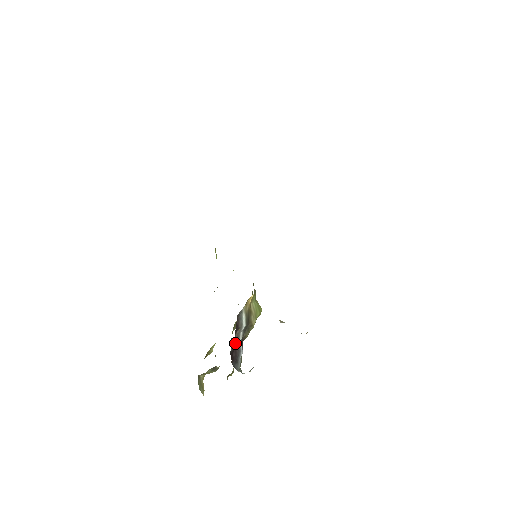
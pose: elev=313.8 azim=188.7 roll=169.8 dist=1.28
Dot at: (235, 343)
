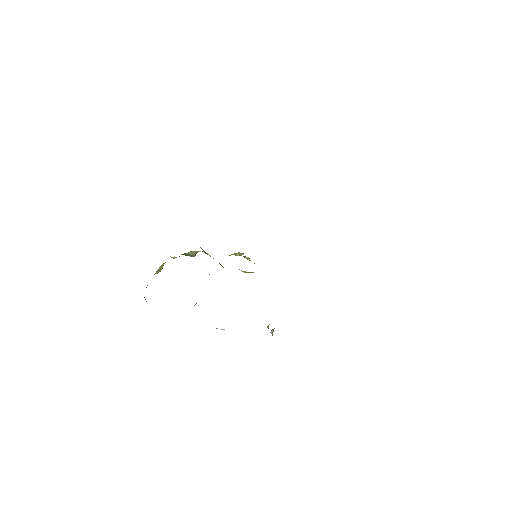
Dot at: occluded
